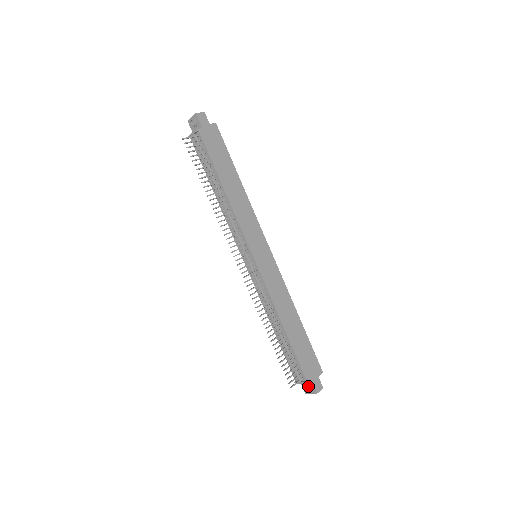
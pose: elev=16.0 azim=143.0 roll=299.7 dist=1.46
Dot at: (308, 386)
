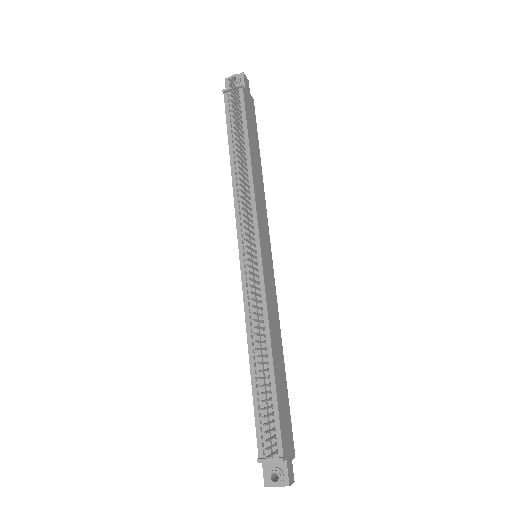
Dot at: (278, 470)
